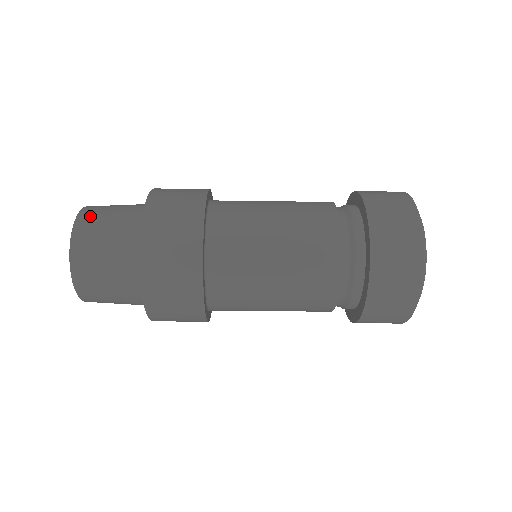
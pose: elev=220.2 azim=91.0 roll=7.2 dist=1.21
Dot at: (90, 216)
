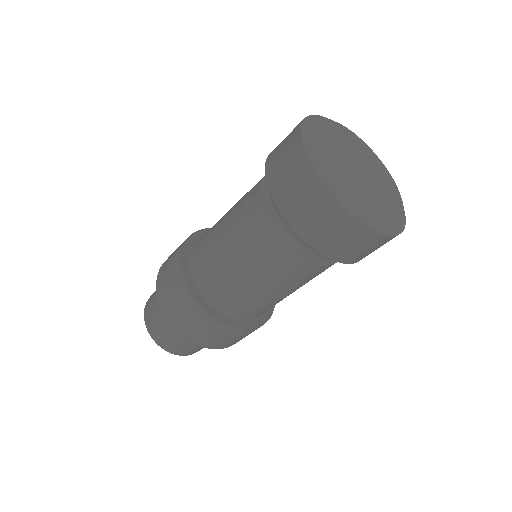
Dot at: (150, 321)
